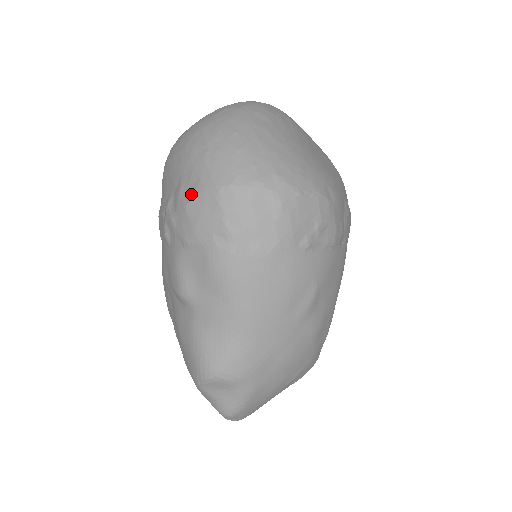
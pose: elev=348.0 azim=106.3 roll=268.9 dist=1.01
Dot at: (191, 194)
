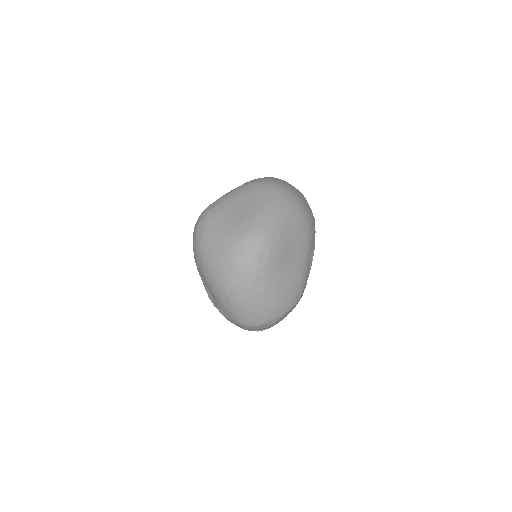
Dot at: (226, 315)
